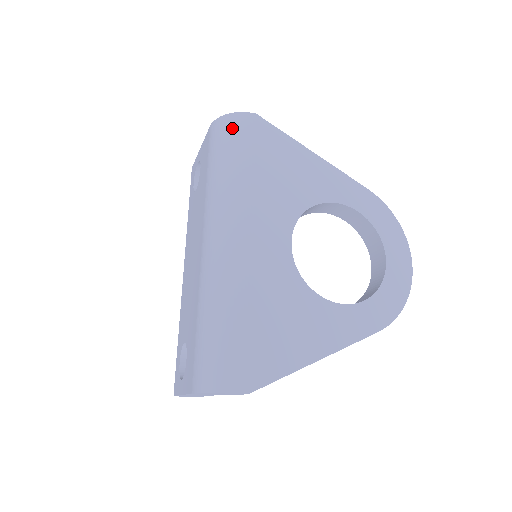
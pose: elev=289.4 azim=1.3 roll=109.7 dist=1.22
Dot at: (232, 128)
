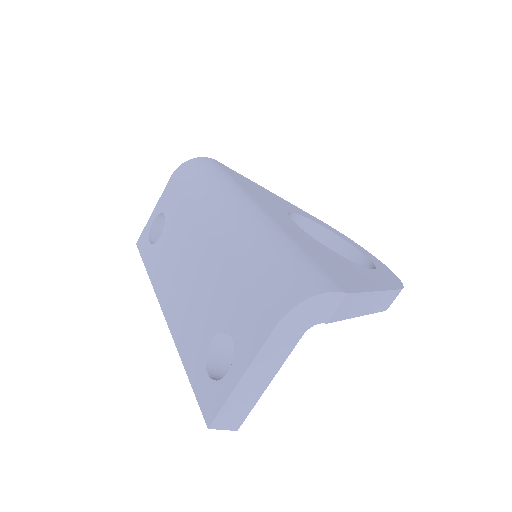
Dot at: (201, 163)
